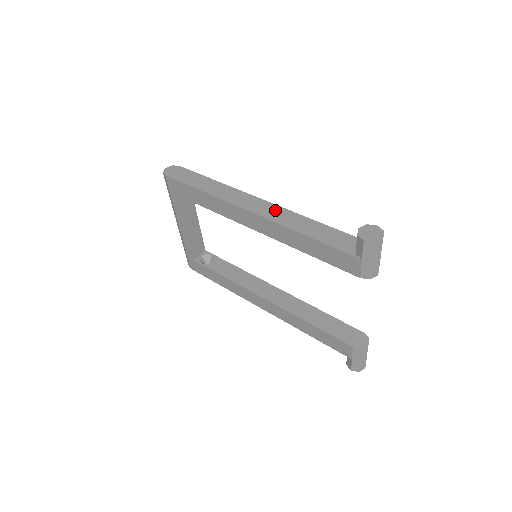
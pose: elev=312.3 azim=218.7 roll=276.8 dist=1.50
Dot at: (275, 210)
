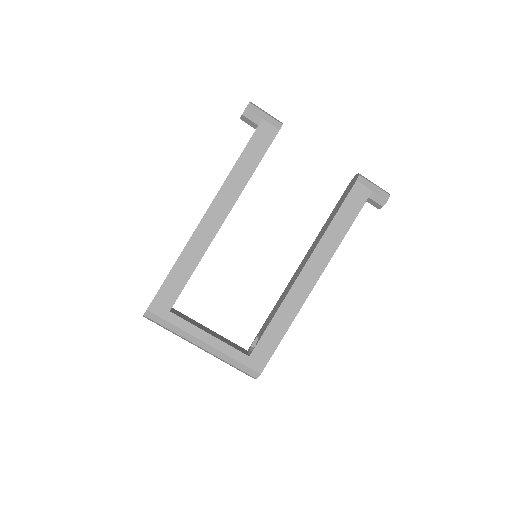
Dot at: occluded
